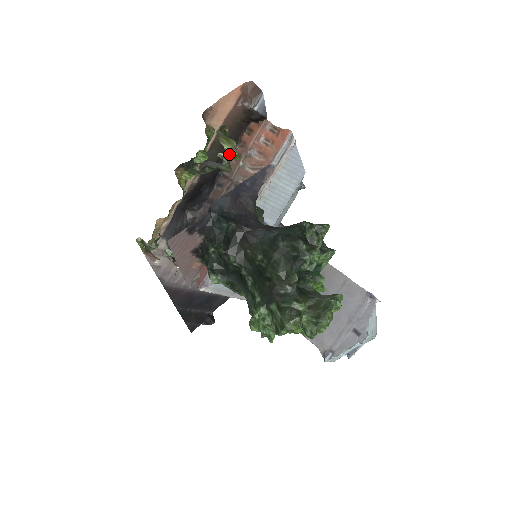
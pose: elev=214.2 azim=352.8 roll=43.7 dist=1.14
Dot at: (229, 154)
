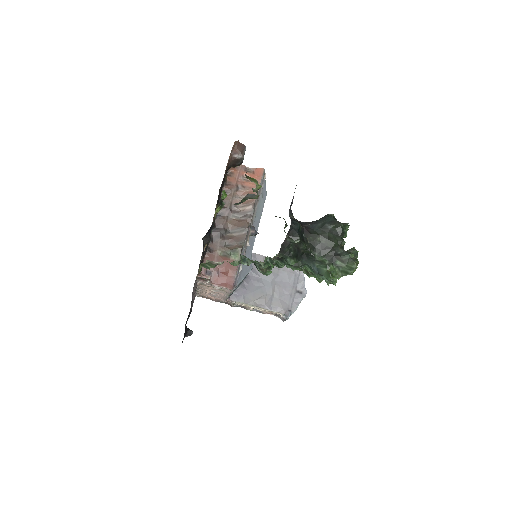
Dot at: (258, 188)
